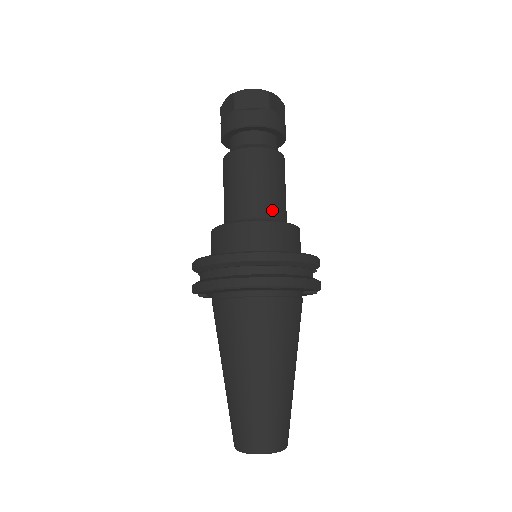
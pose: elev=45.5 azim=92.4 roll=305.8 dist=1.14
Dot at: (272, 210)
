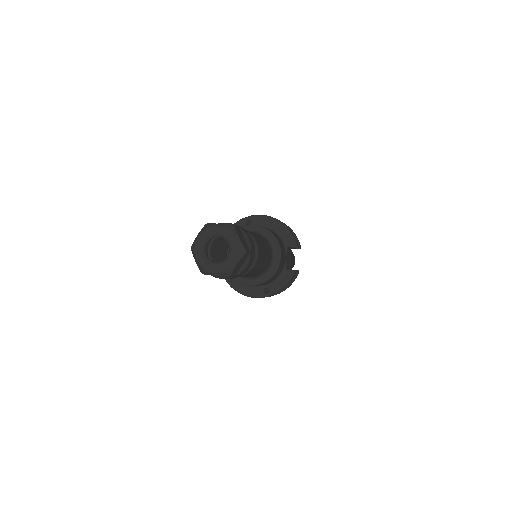
Dot at: (258, 274)
